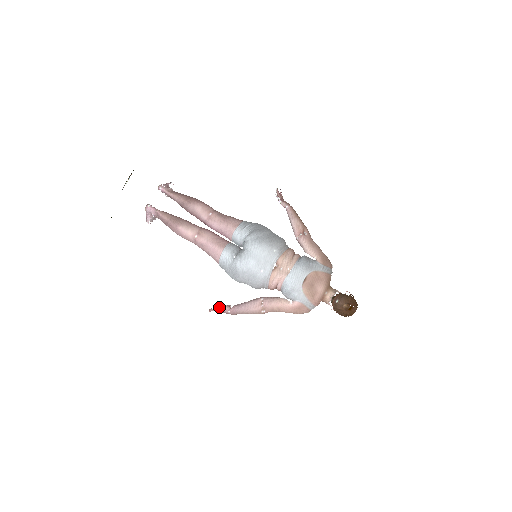
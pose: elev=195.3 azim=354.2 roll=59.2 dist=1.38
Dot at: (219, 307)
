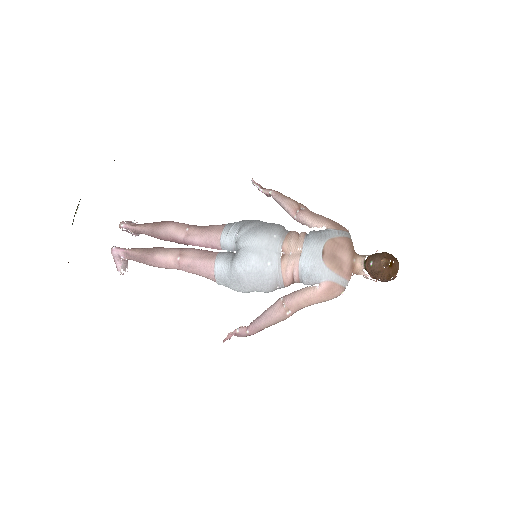
Dot at: (233, 331)
